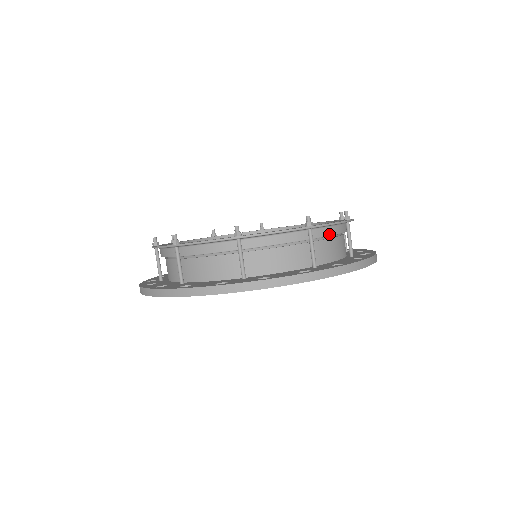
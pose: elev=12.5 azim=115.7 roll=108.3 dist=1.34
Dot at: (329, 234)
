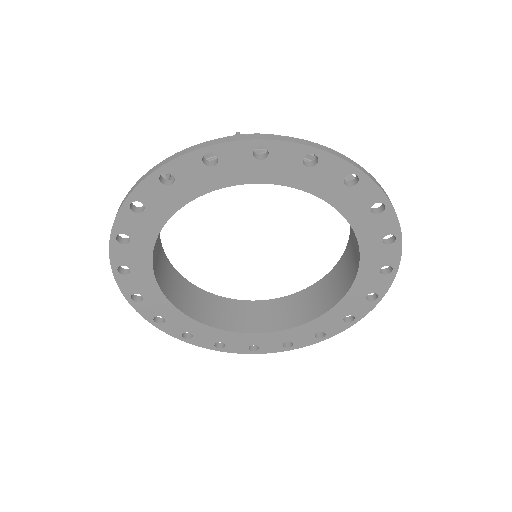
Dot at: occluded
